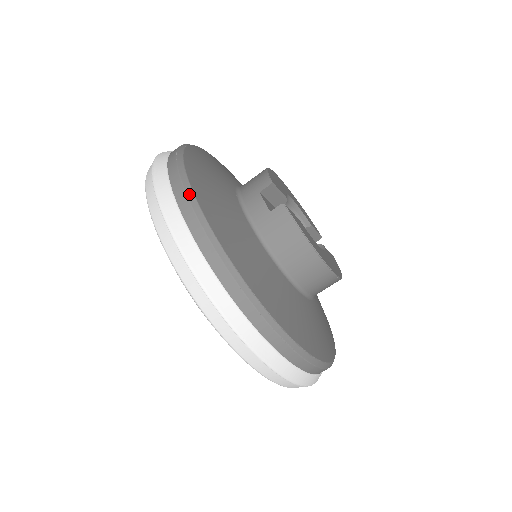
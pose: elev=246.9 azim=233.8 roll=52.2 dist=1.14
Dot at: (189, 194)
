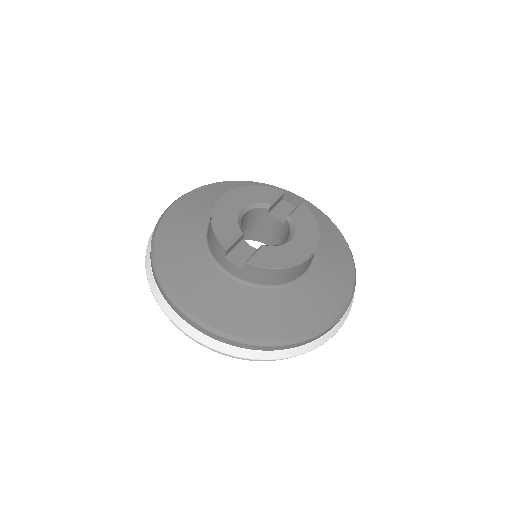
Dot at: (196, 322)
